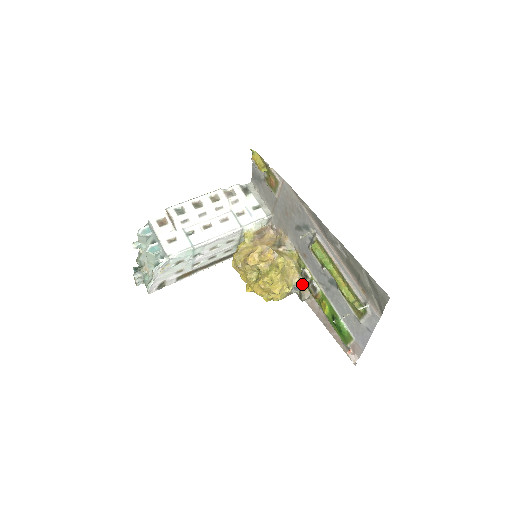
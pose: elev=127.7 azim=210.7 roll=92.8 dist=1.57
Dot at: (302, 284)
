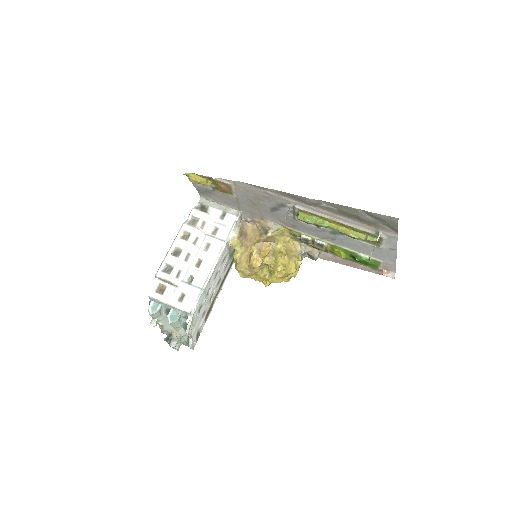
Dot at: (306, 248)
